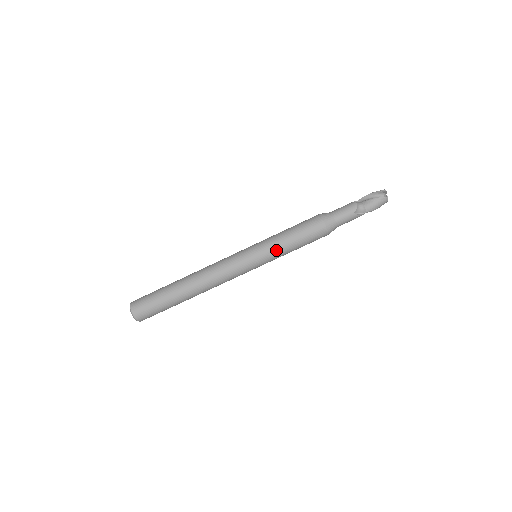
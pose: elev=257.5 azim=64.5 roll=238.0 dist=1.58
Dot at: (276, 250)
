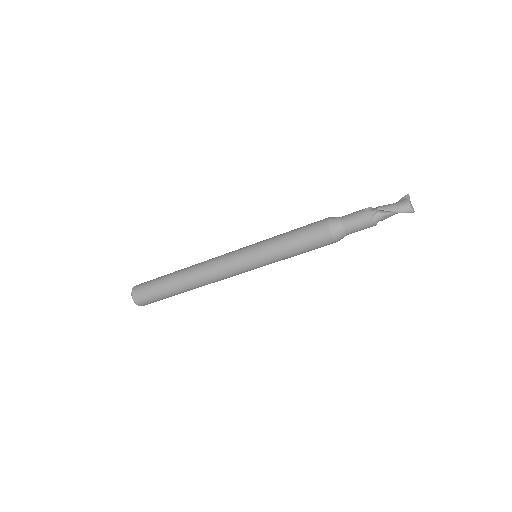
Dot at: occluded
